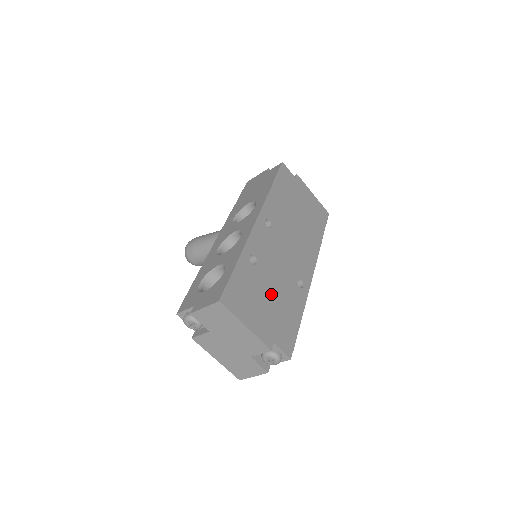
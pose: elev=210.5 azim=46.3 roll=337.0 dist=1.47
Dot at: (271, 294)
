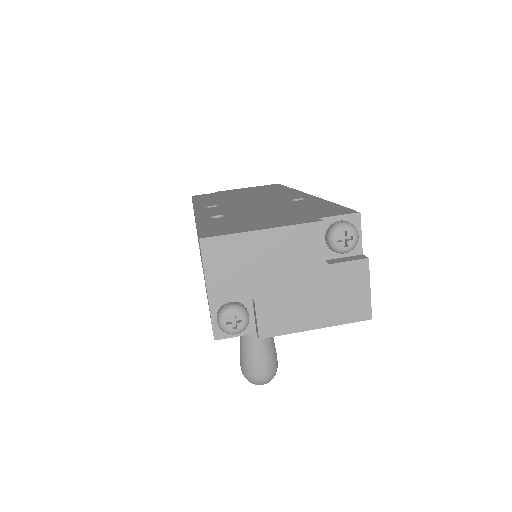
Dot at: (269, 213)
